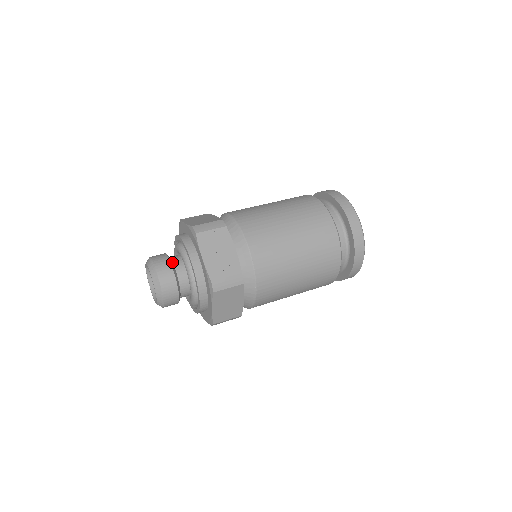
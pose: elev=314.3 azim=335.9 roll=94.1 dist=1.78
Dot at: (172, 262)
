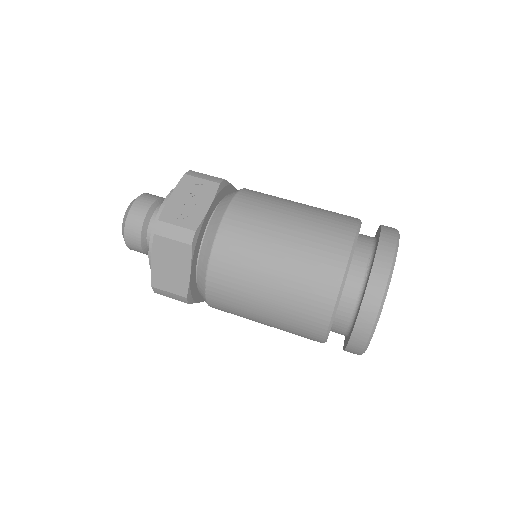
Dot at: (160, 204)
